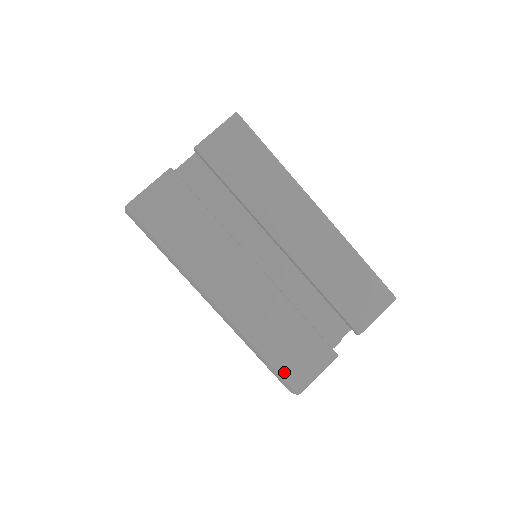
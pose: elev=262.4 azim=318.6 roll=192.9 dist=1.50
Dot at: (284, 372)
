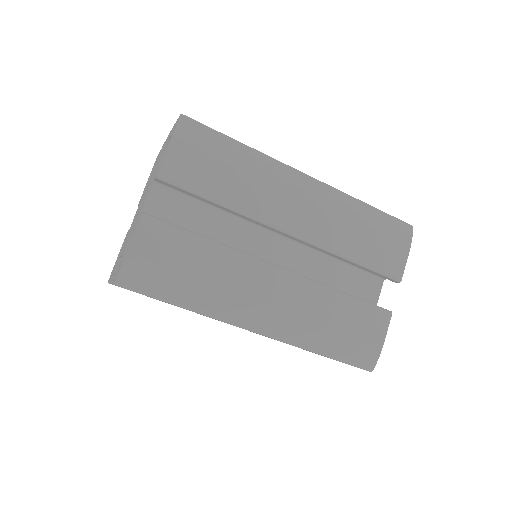
Dot at: occluded
